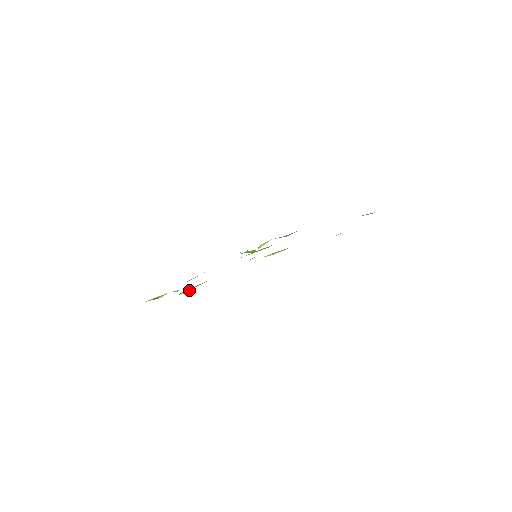
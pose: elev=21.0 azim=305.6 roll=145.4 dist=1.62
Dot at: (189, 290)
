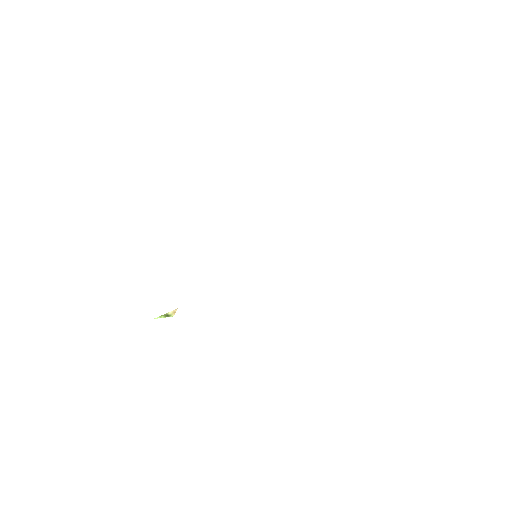
Dot at: occluded
